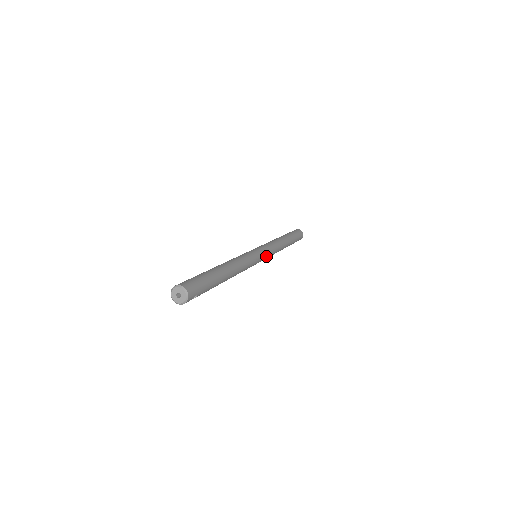
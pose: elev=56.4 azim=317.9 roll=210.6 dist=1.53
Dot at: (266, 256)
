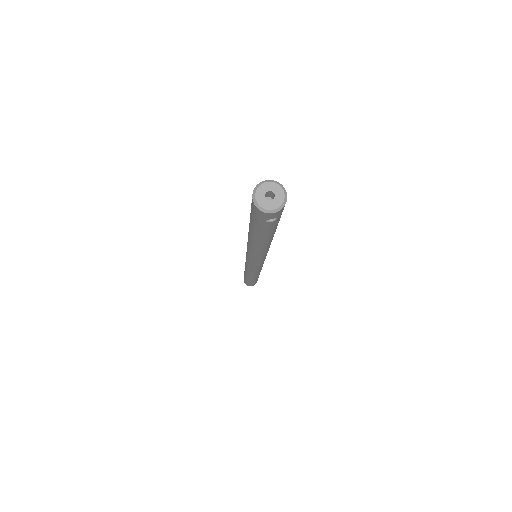
Dot at: (262, 265)
